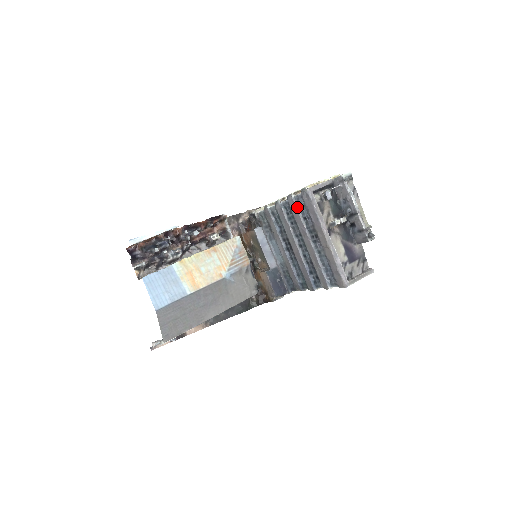
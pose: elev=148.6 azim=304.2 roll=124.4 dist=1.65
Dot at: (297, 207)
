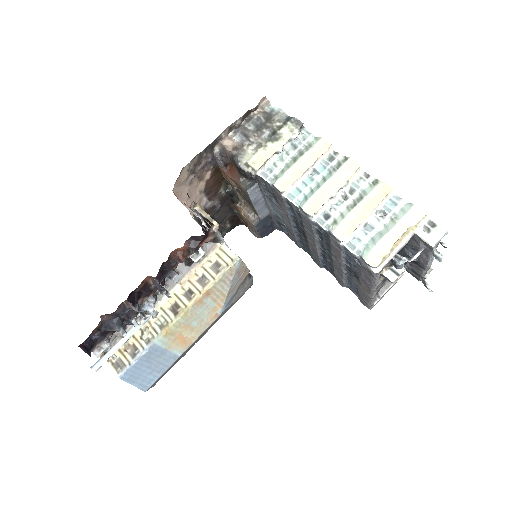
Dot at: (343, 252)
